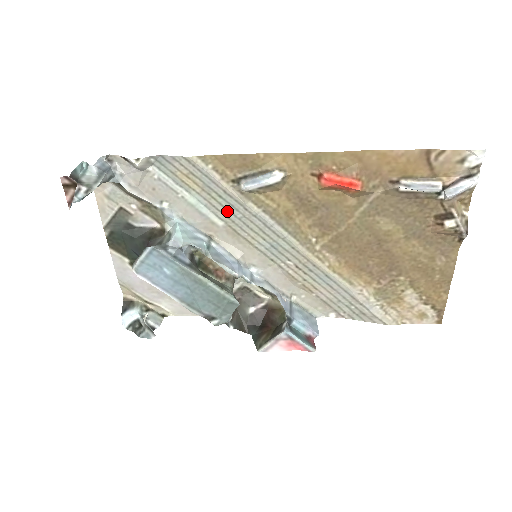
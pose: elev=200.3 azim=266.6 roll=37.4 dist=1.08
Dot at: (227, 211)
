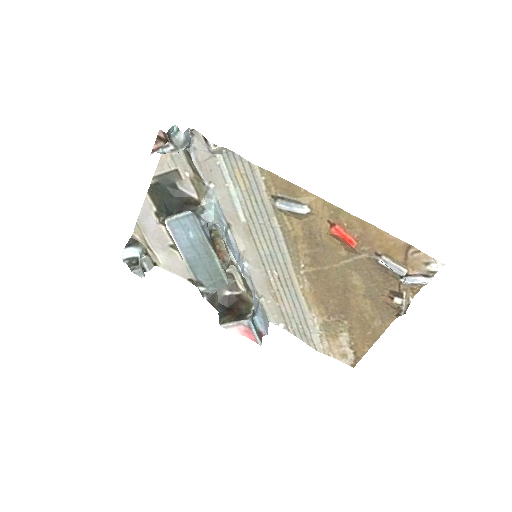
Dot at: (254, 214)
